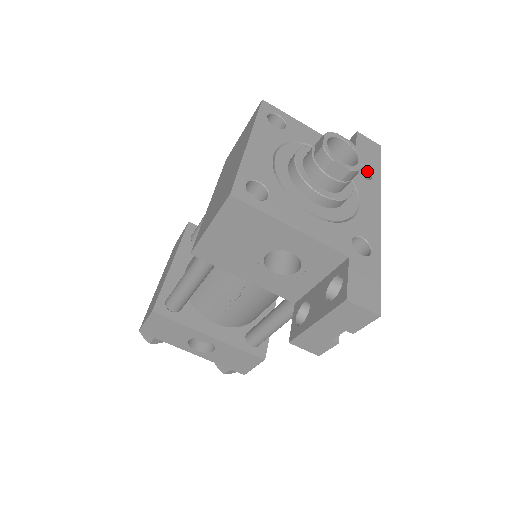
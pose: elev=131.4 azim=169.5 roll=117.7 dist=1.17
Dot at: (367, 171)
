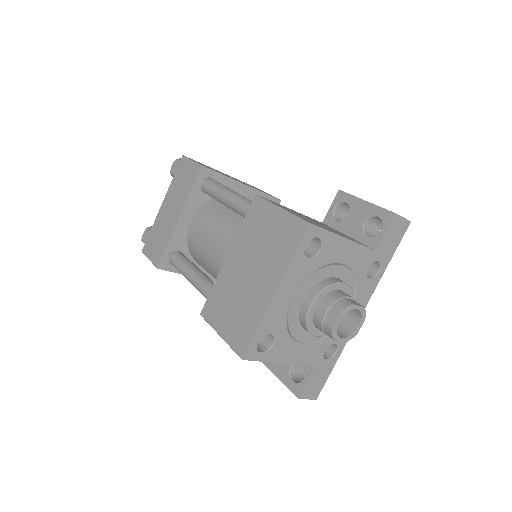
Dot at: (378, 263)
